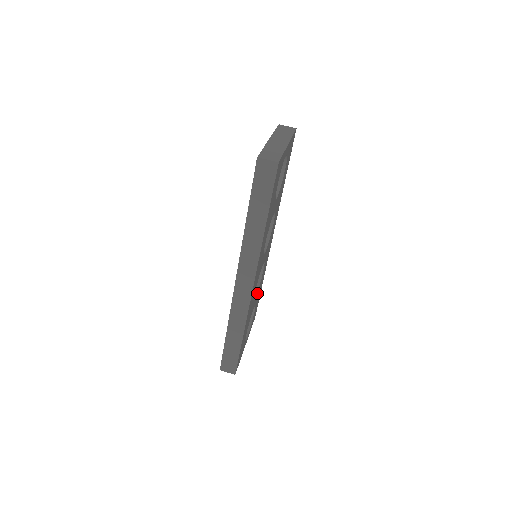
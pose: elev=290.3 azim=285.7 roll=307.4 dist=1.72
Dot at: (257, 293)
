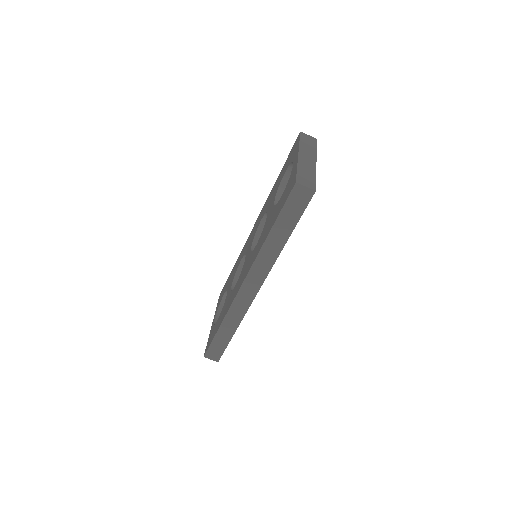
Dot at: occluded
